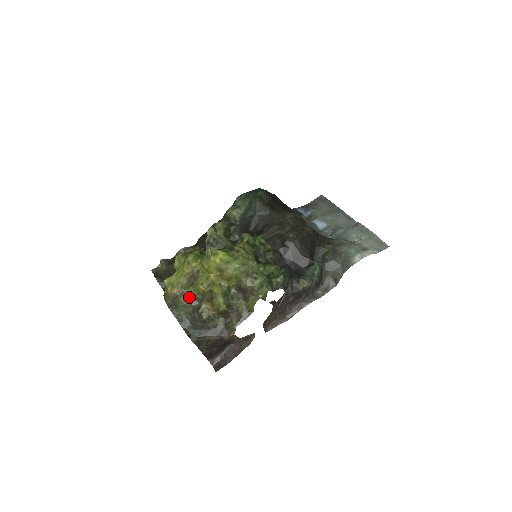
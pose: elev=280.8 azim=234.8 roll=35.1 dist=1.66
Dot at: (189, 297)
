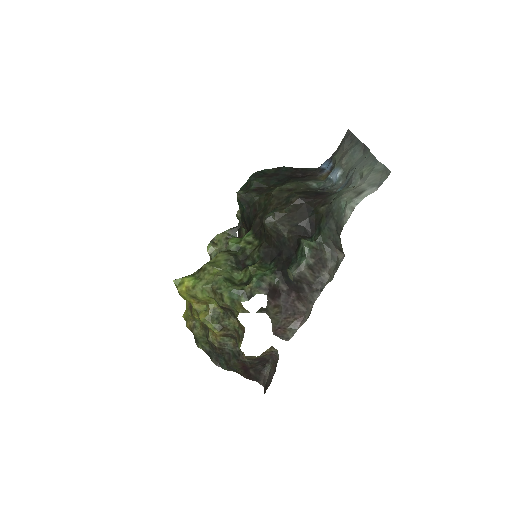
Dot at: (200, 327)
